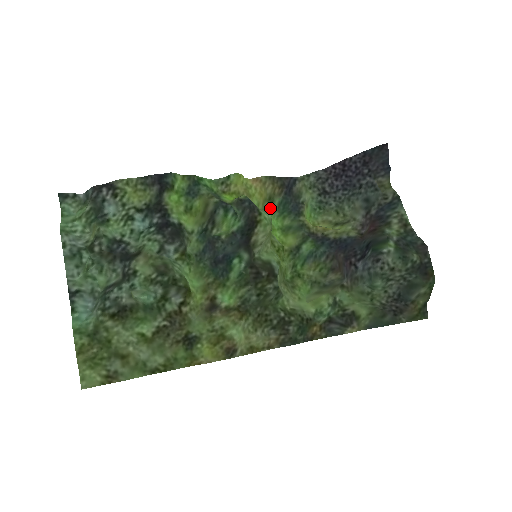
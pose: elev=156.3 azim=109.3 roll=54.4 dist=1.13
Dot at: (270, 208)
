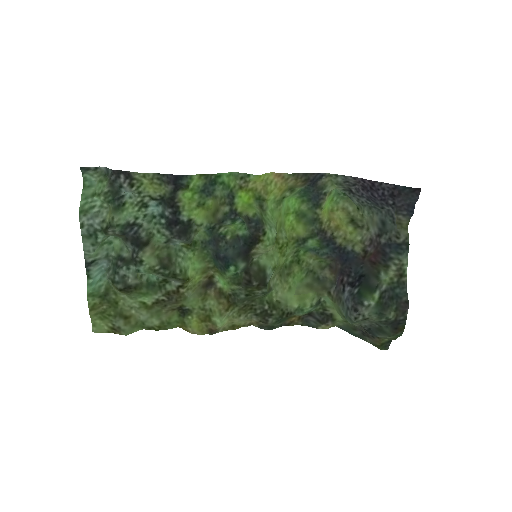
Dot at: (289, 195)
